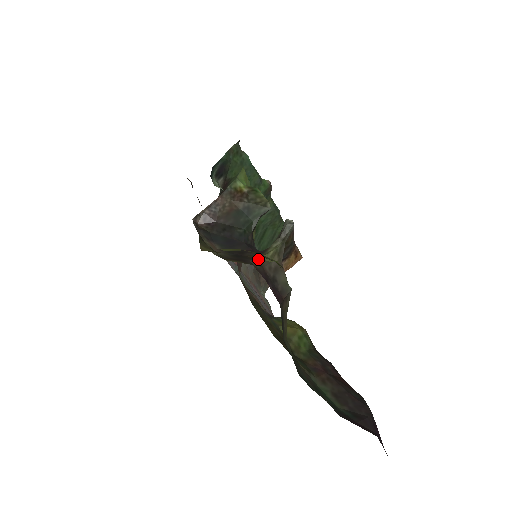
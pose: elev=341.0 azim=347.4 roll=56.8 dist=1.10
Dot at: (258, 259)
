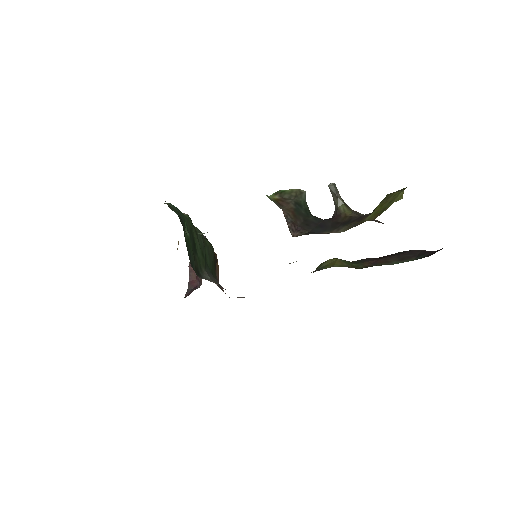
Dot at: (349, 216)
